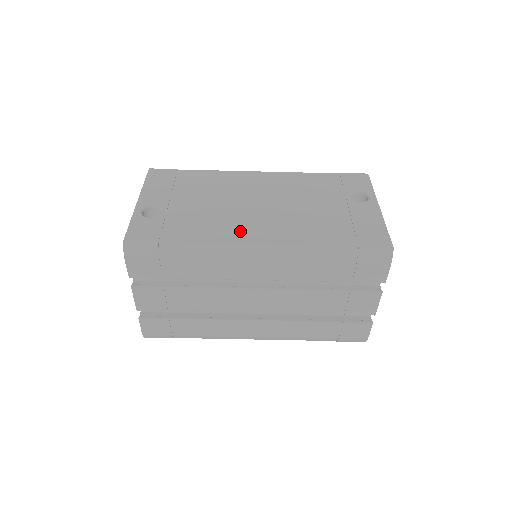
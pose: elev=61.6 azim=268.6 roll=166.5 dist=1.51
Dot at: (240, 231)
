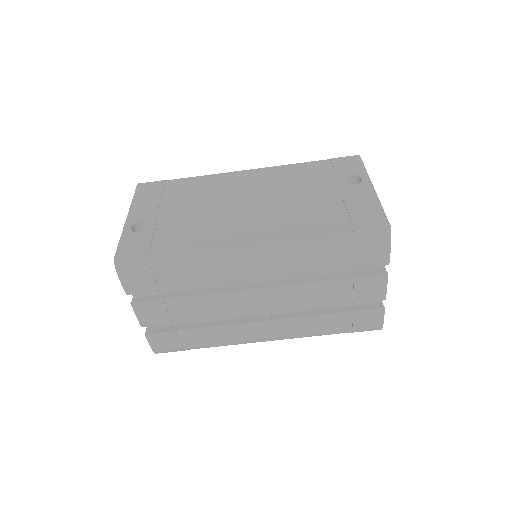
Dot at: (230, 232)
